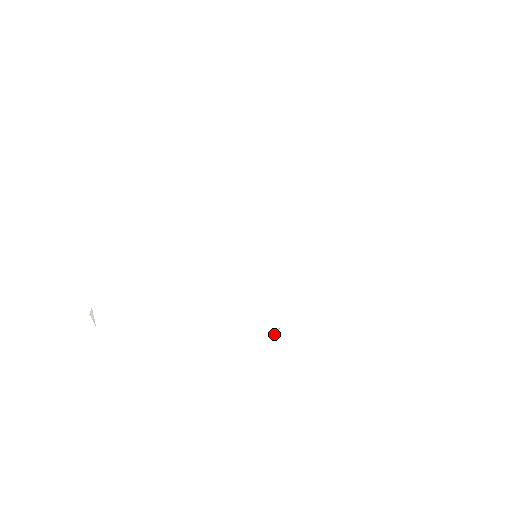
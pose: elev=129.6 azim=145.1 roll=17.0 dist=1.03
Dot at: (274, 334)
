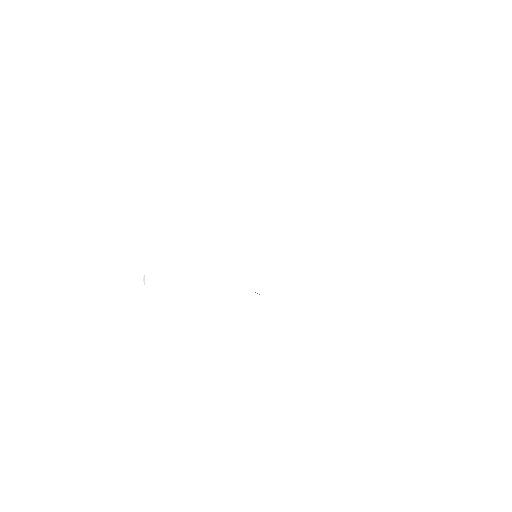
Dot at: occluded
